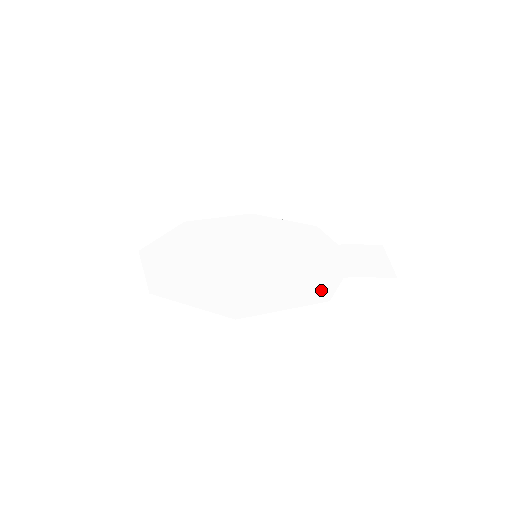
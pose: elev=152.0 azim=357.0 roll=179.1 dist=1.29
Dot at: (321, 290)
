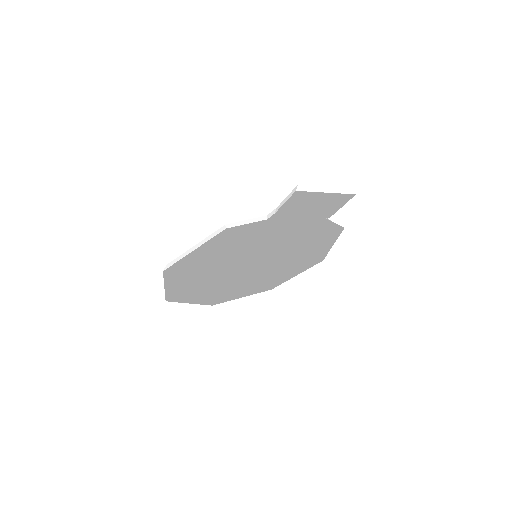
Dot at: (237, 228)
